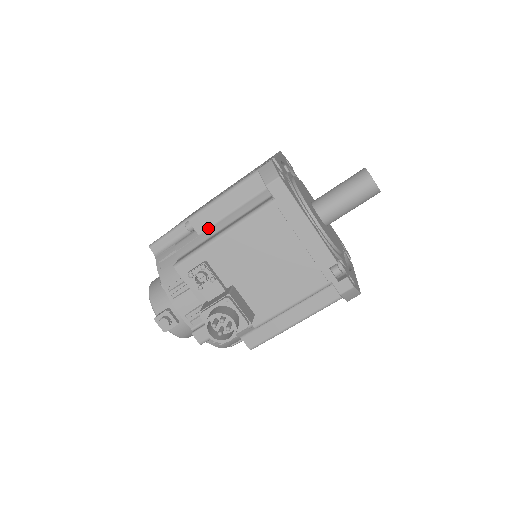
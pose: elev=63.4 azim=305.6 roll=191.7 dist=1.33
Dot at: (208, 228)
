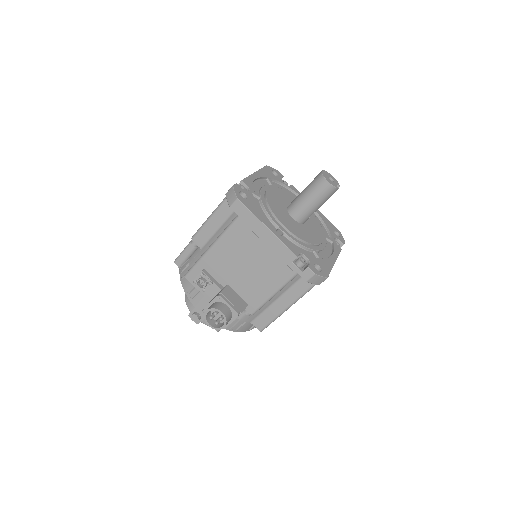
Dot at: (206, 243)
